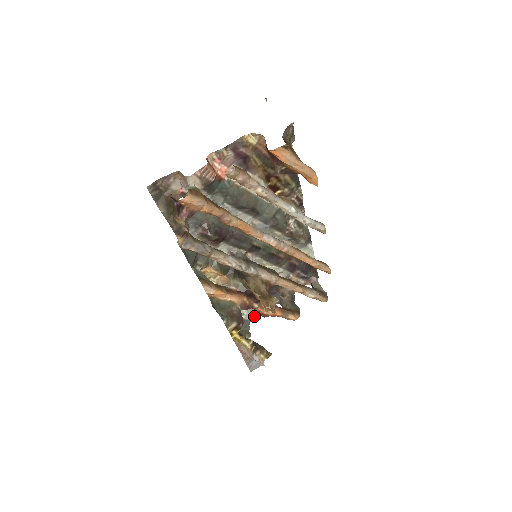
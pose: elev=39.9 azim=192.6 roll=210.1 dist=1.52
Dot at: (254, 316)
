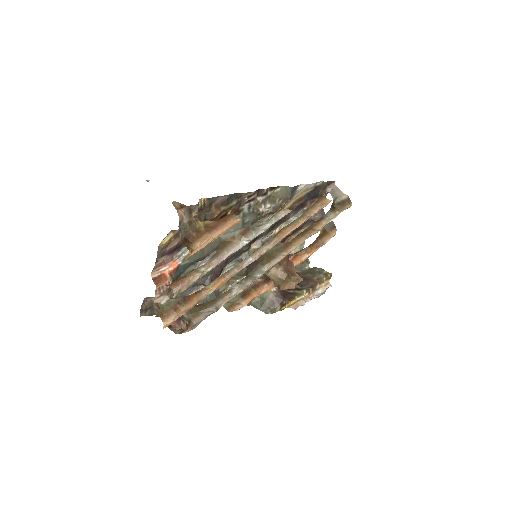
Dot at: (302, 244)
